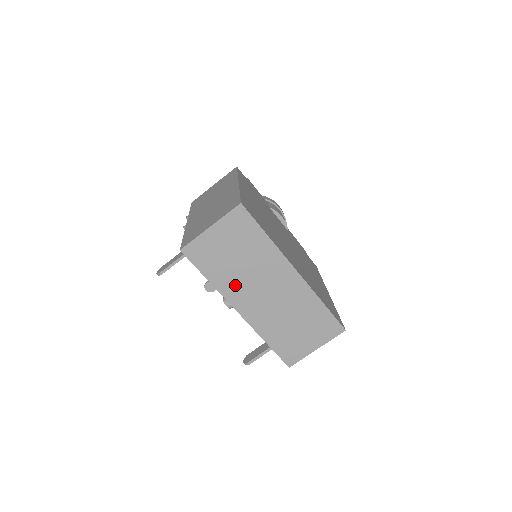
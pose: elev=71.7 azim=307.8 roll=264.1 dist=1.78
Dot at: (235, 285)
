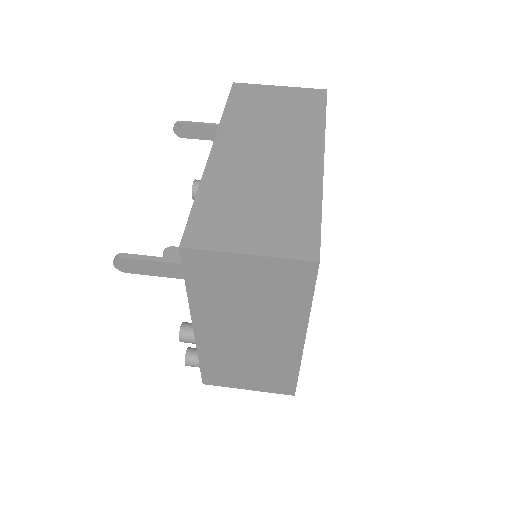
Dot at: (243, 128)
